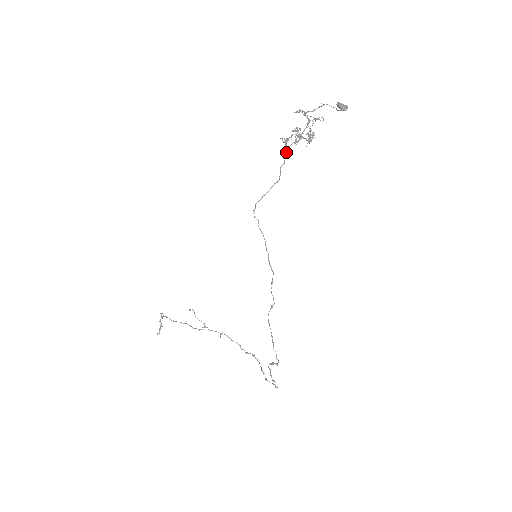
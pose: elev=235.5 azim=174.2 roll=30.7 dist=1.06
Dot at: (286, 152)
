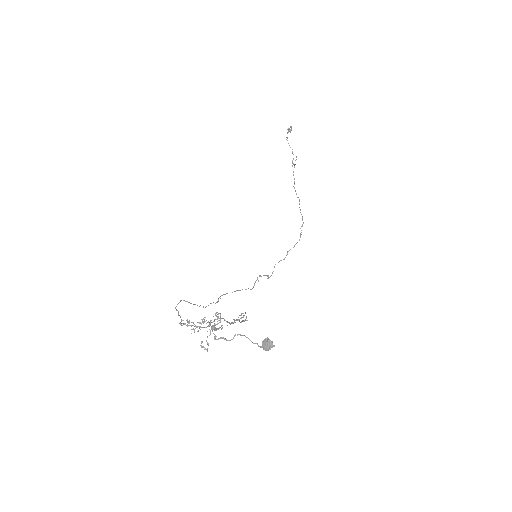
Dot at: occluded
